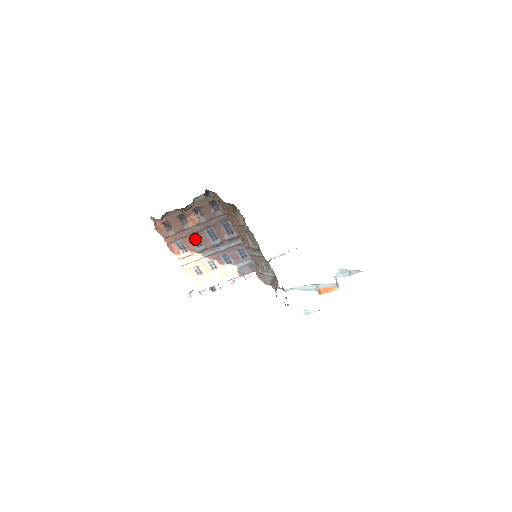
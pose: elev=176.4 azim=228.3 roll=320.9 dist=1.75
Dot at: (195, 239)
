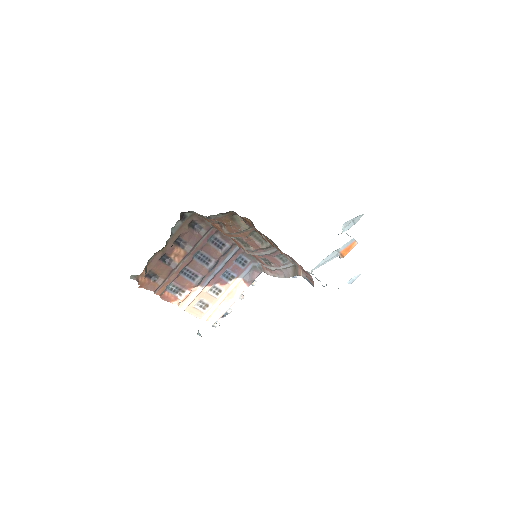
Dot at: (187, 274)
